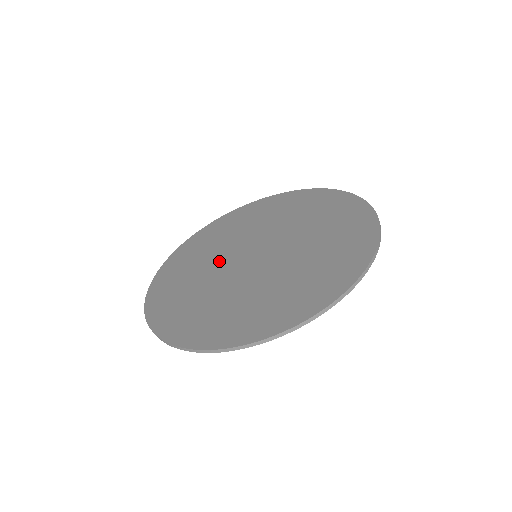
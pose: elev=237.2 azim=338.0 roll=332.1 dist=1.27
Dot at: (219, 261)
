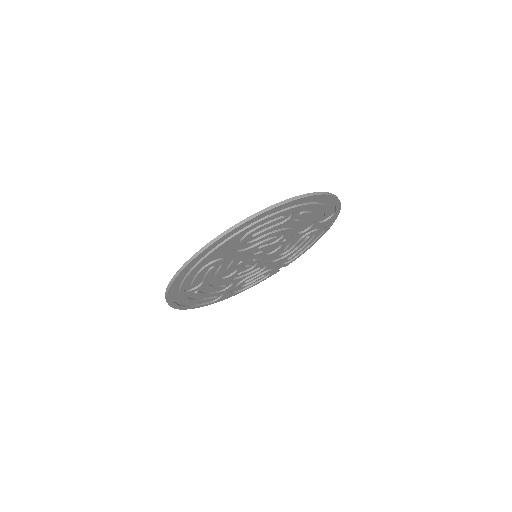
Dot at: (226, 268)
